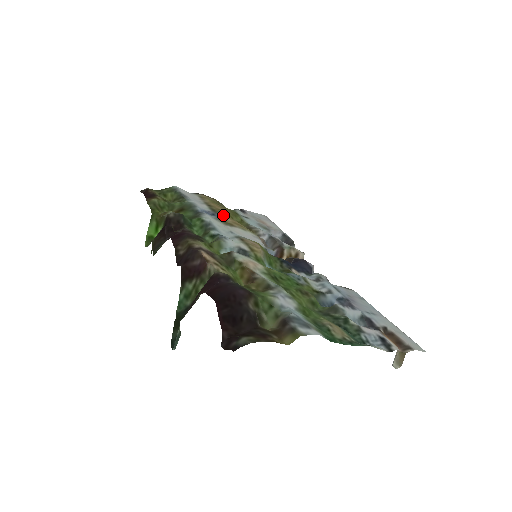
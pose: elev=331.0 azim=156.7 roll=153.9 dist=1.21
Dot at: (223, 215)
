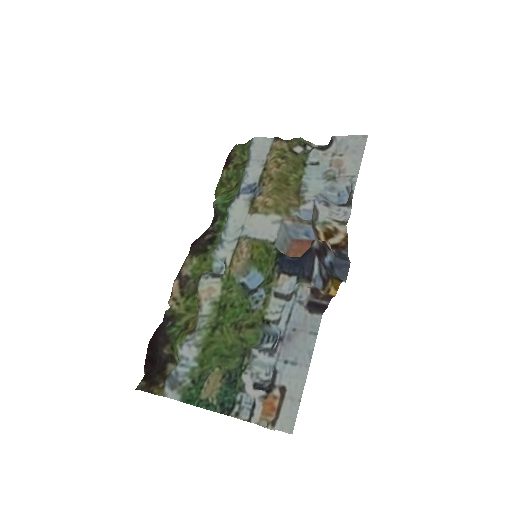
Dot at: (261, 190)
